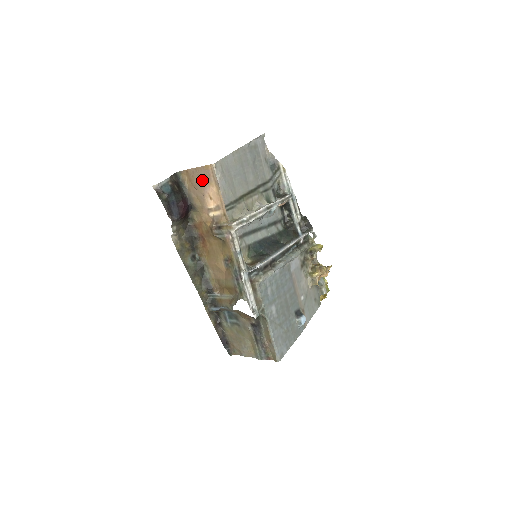
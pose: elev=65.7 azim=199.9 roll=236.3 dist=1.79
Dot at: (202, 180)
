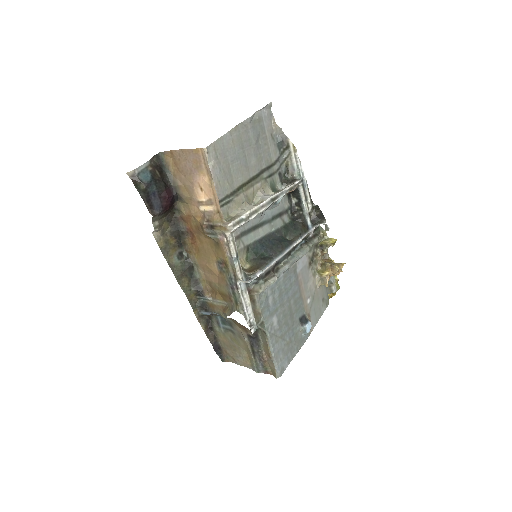
Dot at: (190, 166)
